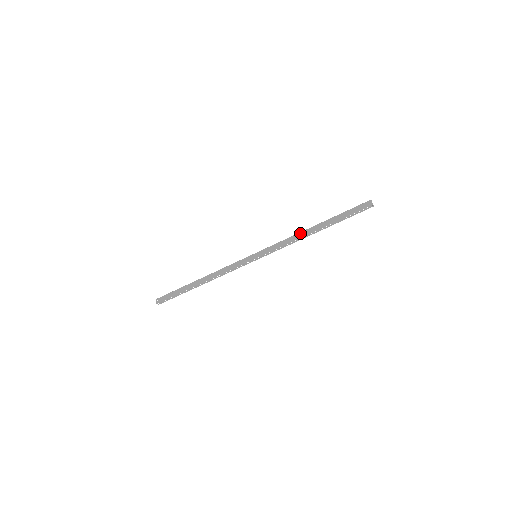
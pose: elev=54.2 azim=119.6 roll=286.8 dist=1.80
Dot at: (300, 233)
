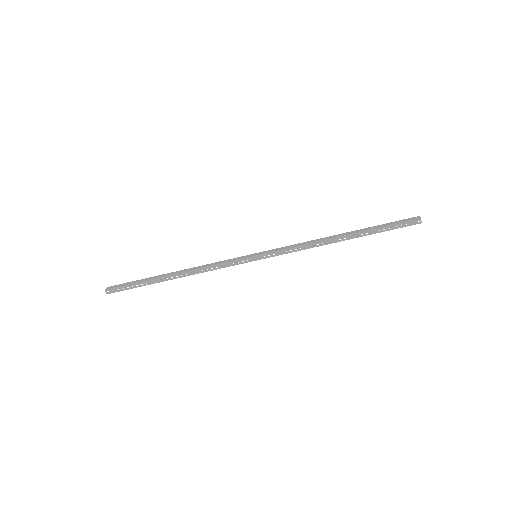
Dot at: (320, 238)
